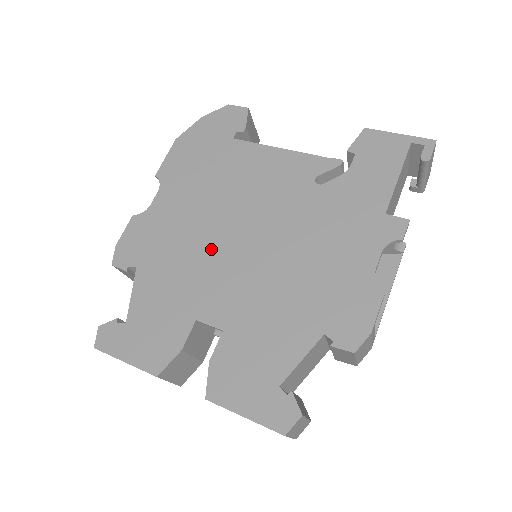
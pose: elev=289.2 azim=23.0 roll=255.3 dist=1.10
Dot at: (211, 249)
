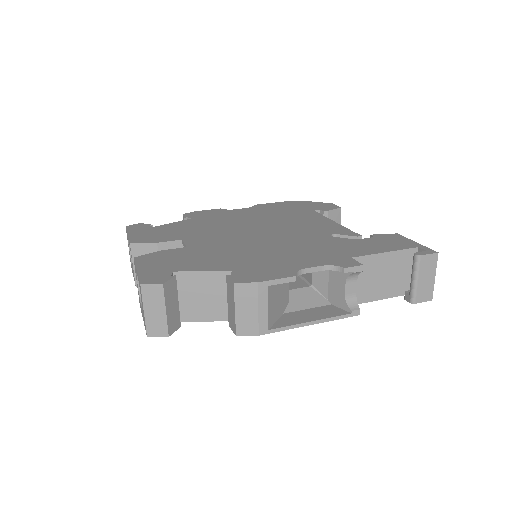
Dot at: (234, 228)
